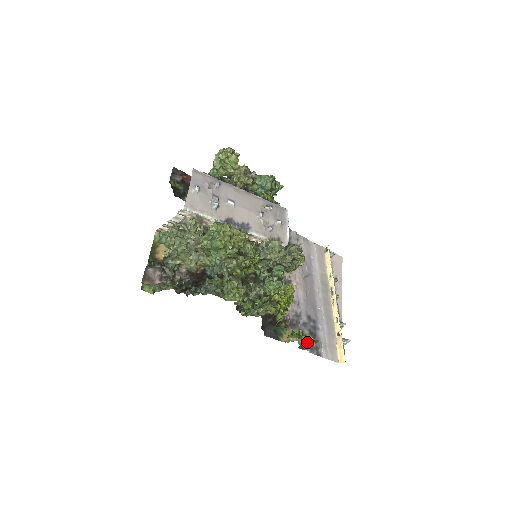
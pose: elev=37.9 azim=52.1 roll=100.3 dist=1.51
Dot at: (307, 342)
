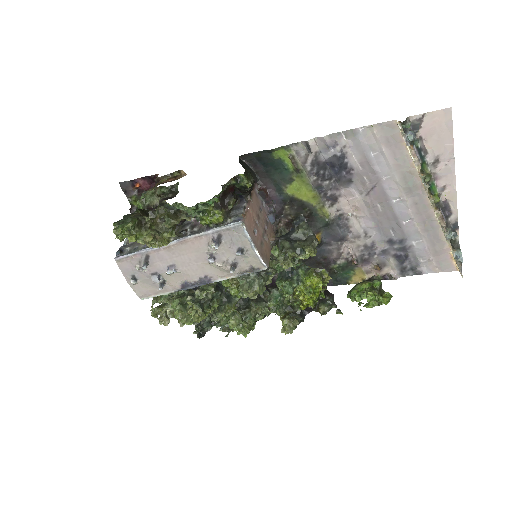
Dot at: (393, 269)
